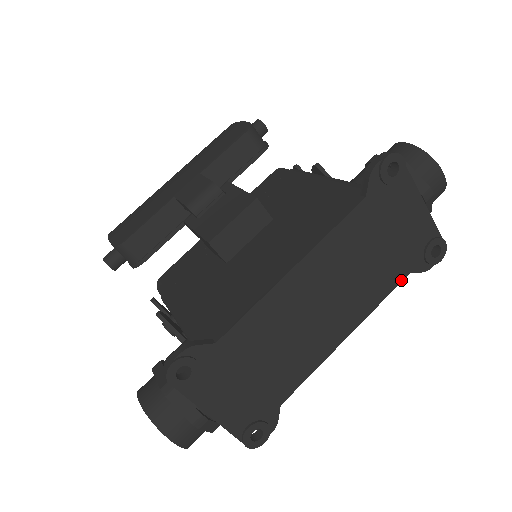
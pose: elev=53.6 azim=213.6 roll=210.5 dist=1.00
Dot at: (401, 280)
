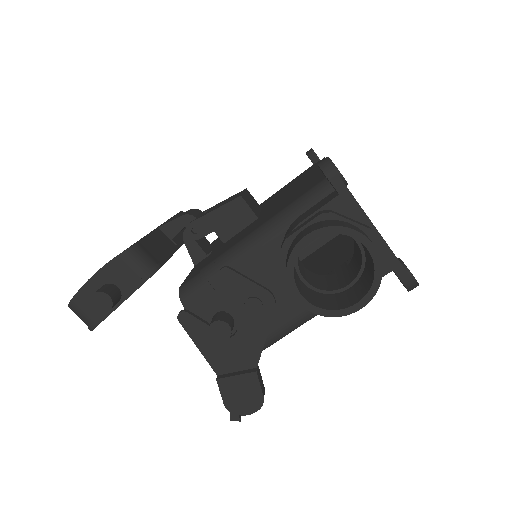
Dot at: occluded
